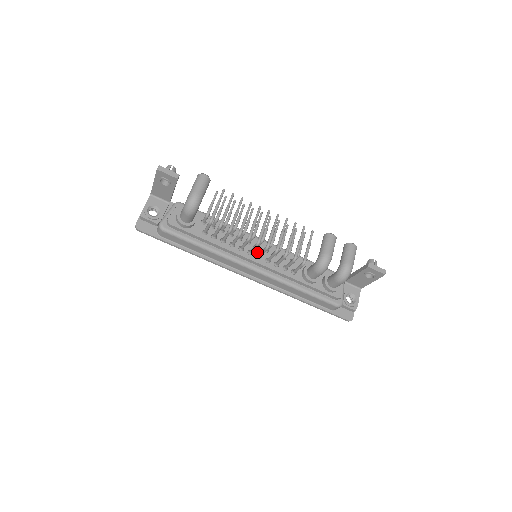
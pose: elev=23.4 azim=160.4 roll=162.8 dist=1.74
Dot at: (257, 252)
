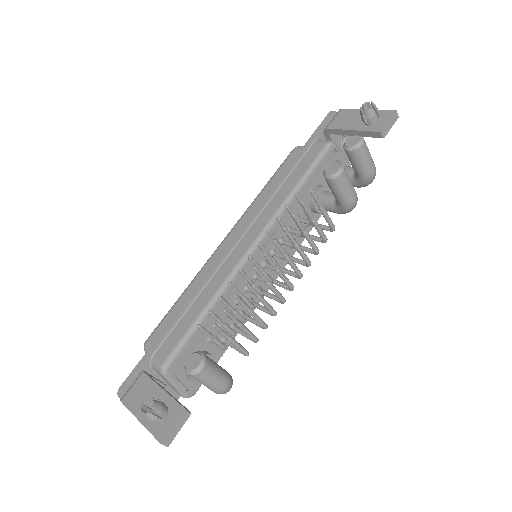
Dot at: occluded
